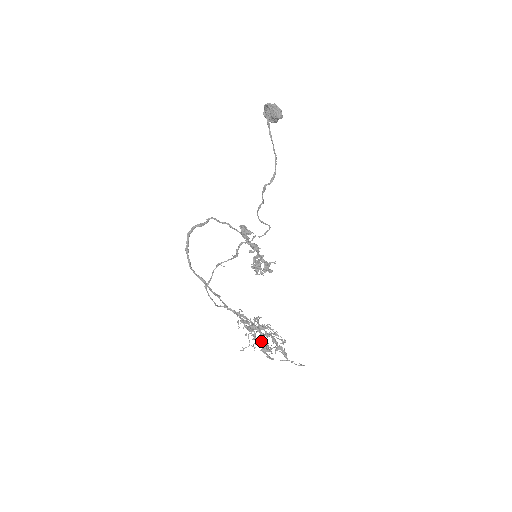
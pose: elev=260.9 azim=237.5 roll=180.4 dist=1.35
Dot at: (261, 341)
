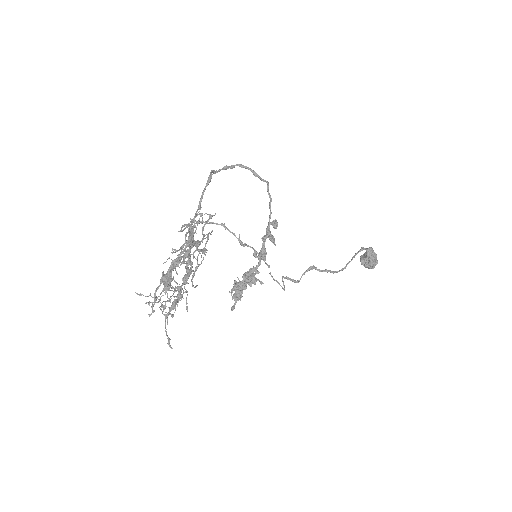
Dot at: (177, 261)
